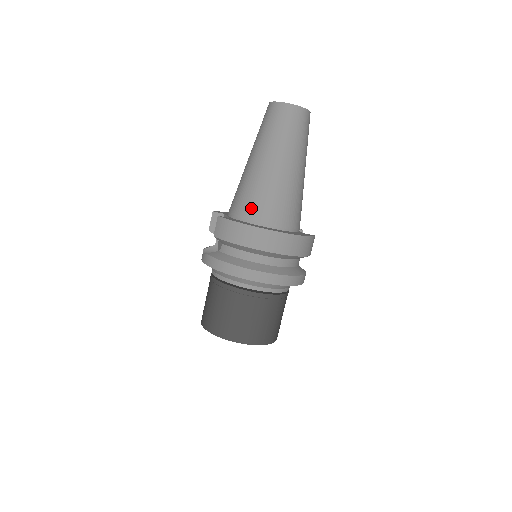
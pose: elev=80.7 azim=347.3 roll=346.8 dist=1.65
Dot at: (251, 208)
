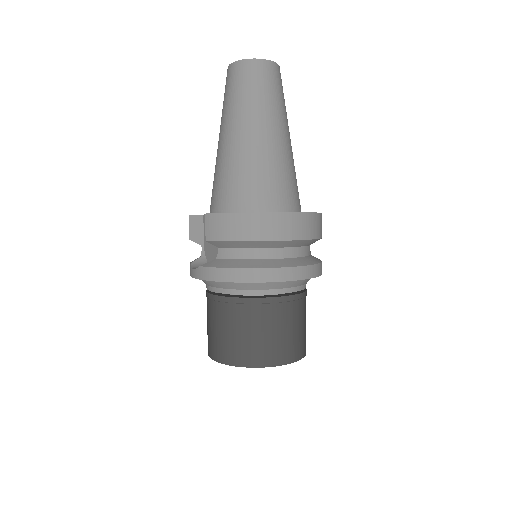
Dot at: (244, 194)
